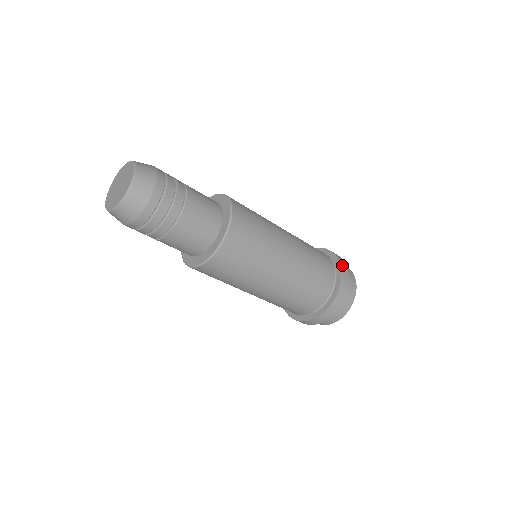
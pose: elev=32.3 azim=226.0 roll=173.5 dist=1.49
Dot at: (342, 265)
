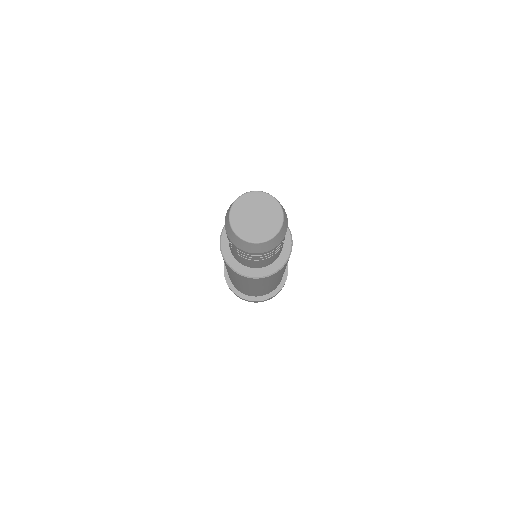
Dot at: occluded
